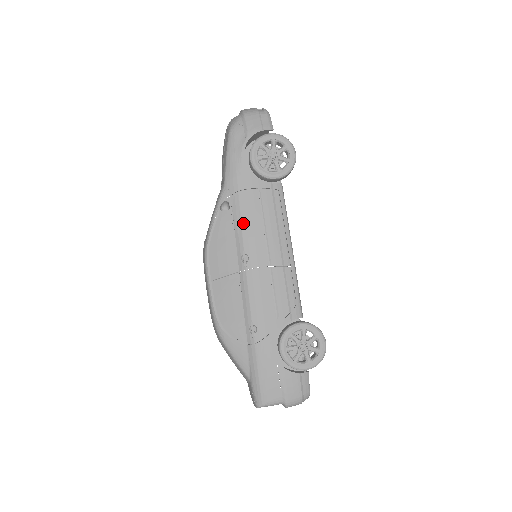
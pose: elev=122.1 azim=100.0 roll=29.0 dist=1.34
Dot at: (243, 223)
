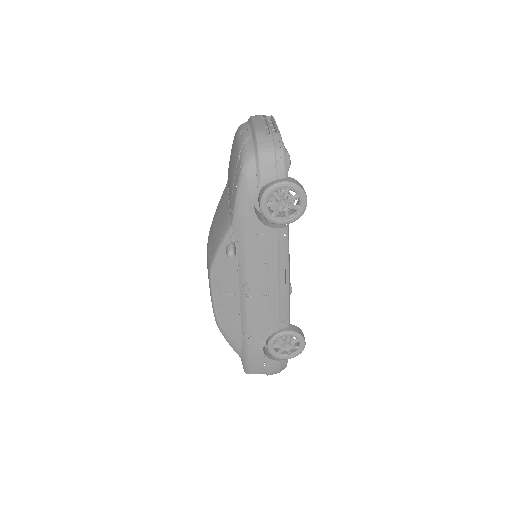
Dot at: (247, 262)
